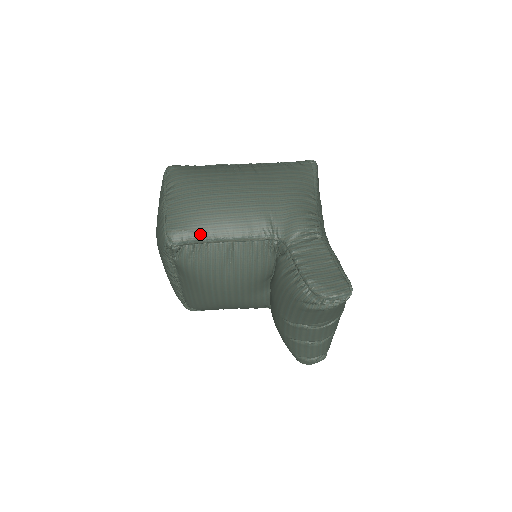
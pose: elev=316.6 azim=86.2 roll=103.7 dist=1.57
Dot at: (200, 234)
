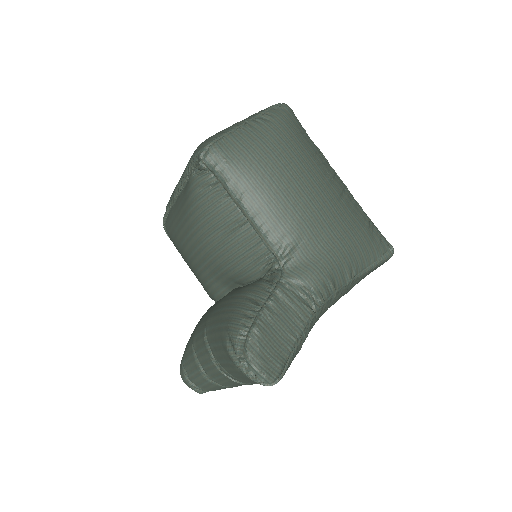
Dot at: (233, 180)
